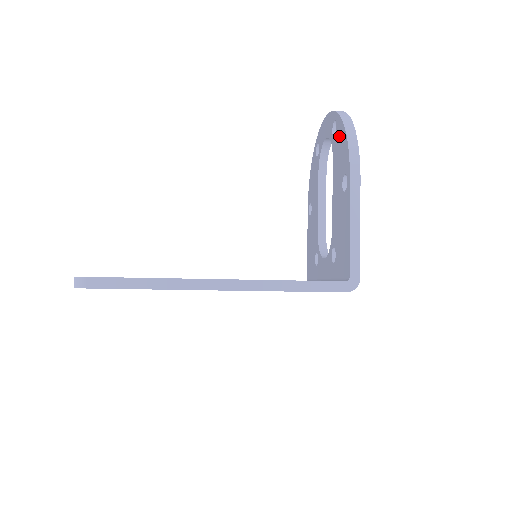
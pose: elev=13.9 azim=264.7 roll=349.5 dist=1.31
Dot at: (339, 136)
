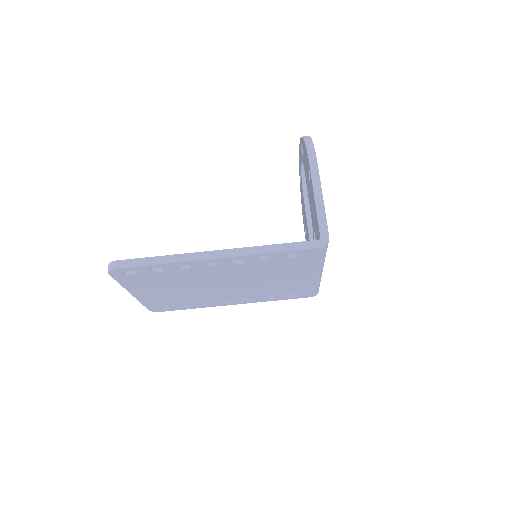
Dot at: (303, 150)
